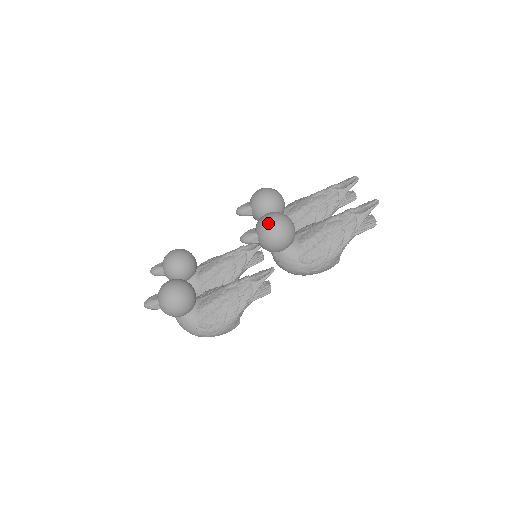
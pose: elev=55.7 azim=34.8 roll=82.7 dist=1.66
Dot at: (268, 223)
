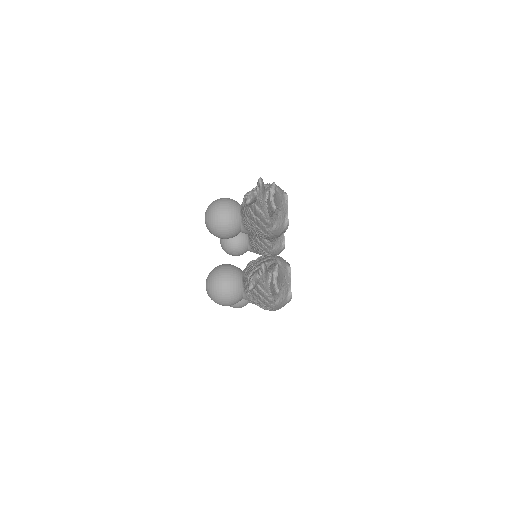
Dot at: occluded
